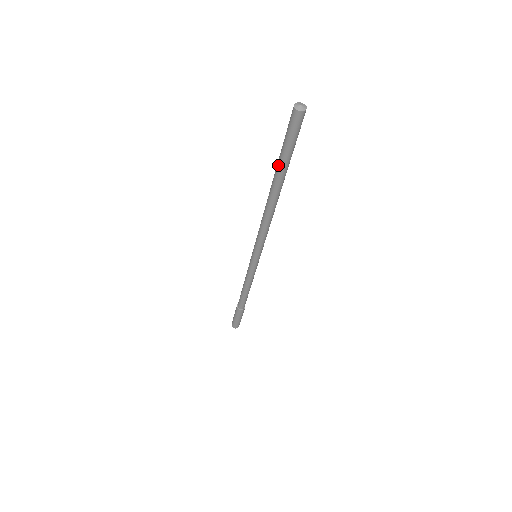
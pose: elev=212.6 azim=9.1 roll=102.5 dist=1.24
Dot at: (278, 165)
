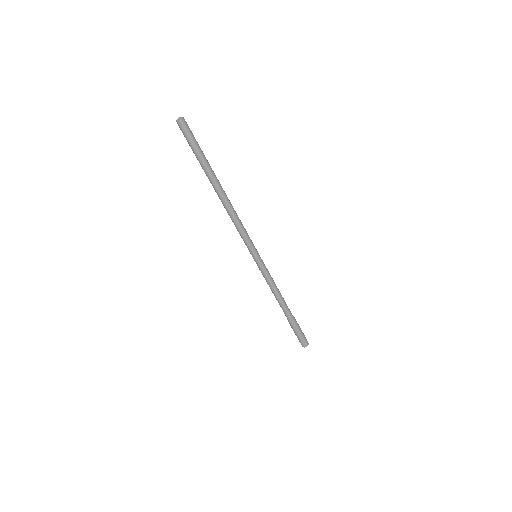
Dot at: (202, 167)
